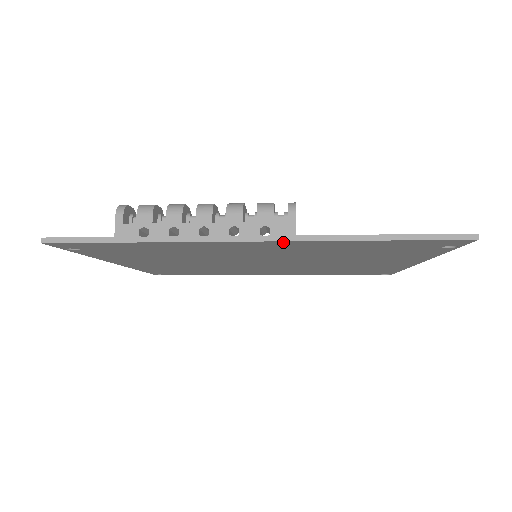
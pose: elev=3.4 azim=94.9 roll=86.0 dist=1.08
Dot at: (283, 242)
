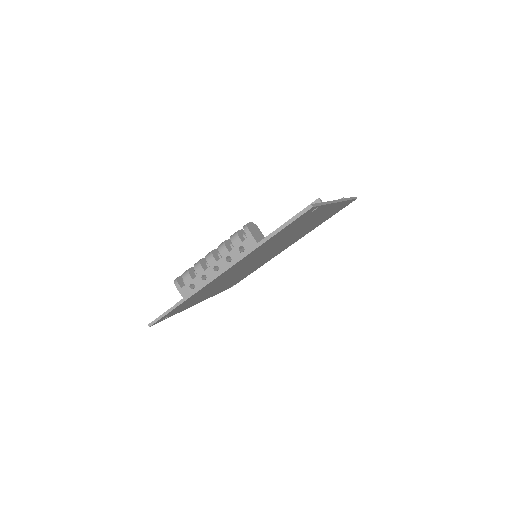
Dot at: (236, 264)
